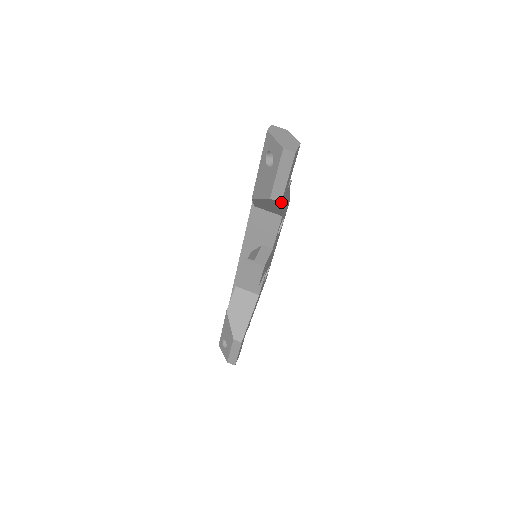
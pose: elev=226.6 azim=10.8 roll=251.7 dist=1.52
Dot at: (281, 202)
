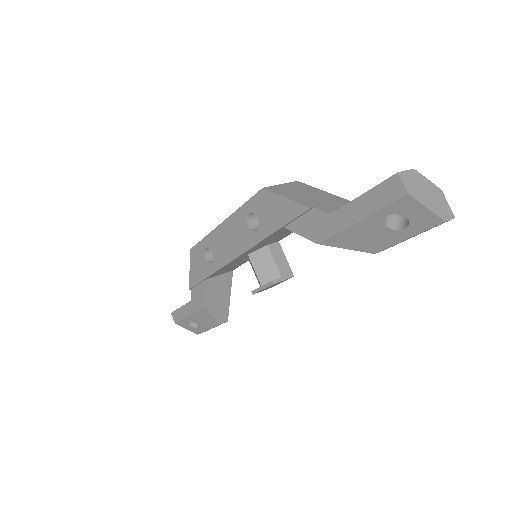
Dot at: occluded
